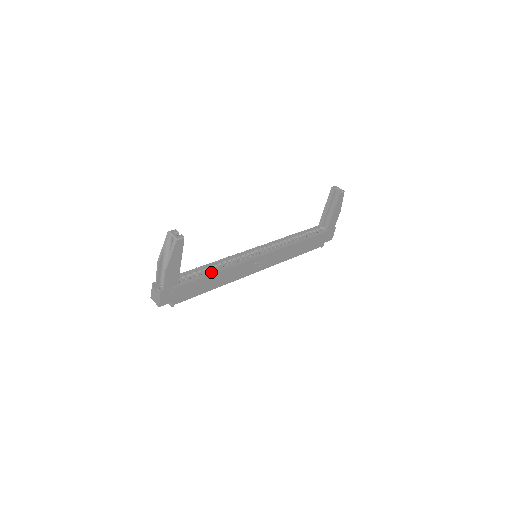
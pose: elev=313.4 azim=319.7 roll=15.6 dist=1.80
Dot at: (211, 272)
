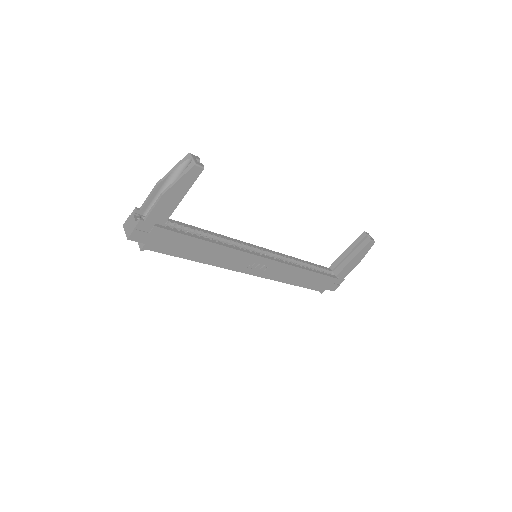
Dot at: (205, 238)
